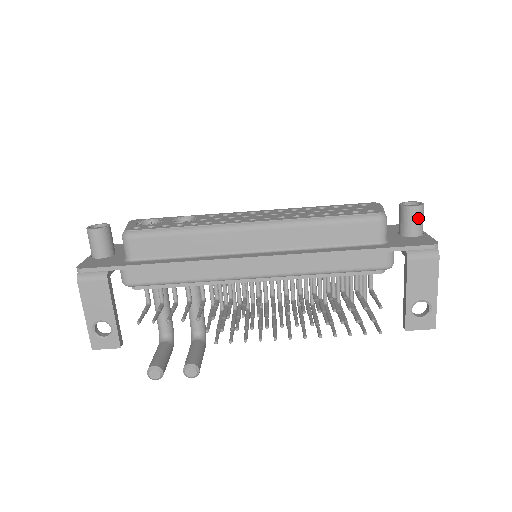
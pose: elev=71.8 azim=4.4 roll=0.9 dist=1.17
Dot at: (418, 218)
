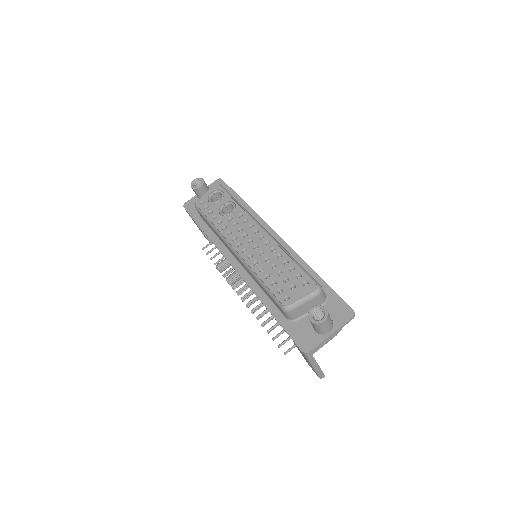
Dot at: (314, 326)
